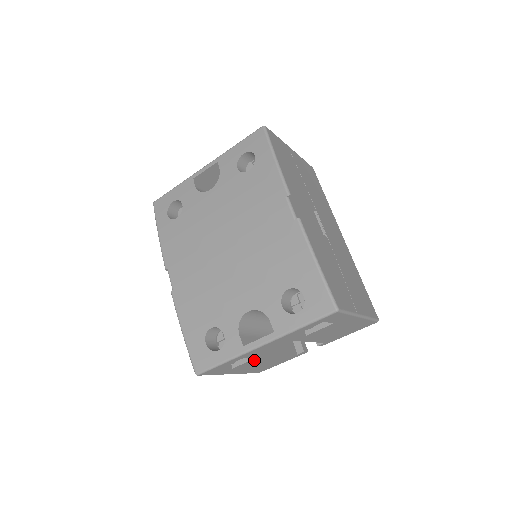
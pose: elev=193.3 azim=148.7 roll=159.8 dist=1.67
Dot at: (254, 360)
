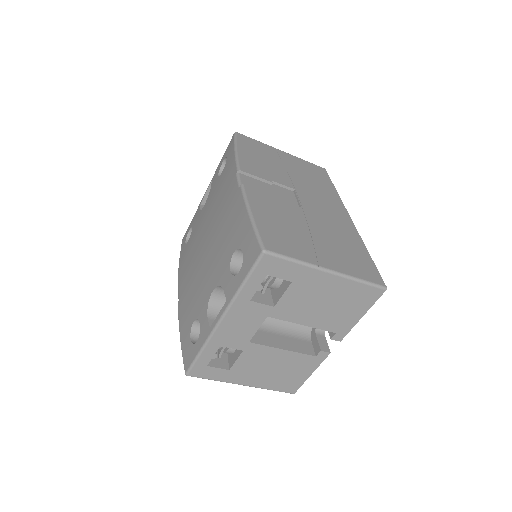
Dot at: (247, 356)
